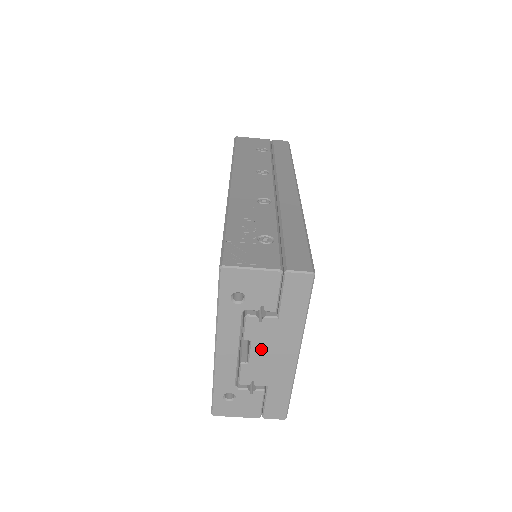
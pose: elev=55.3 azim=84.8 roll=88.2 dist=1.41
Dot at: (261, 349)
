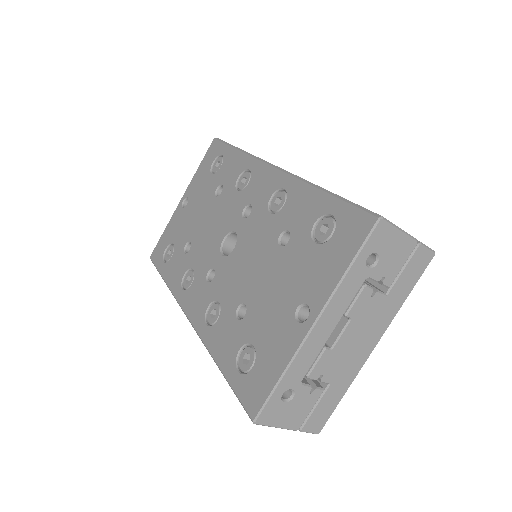
Dot at: (353, 332)
